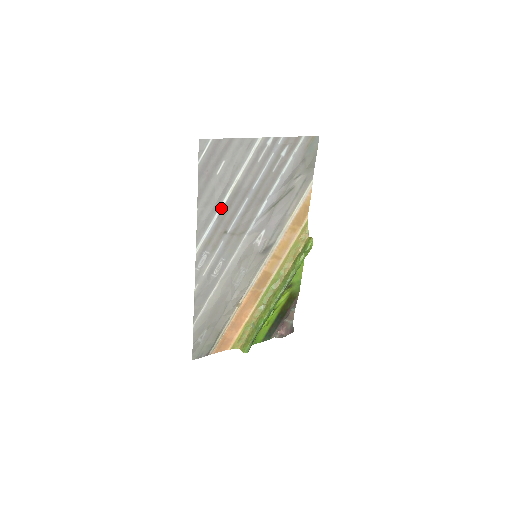
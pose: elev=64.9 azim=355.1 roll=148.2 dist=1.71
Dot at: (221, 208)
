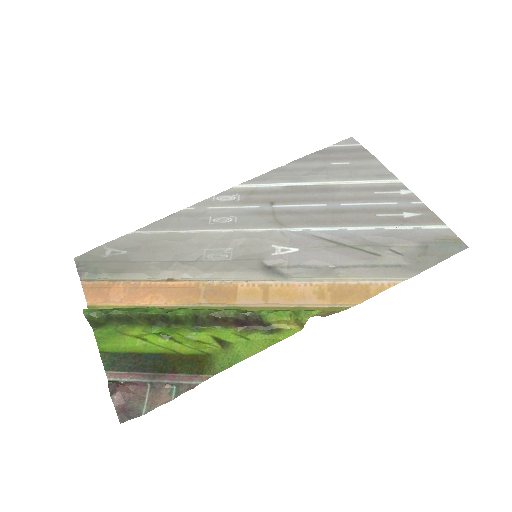
Dot at: (298, 185)
